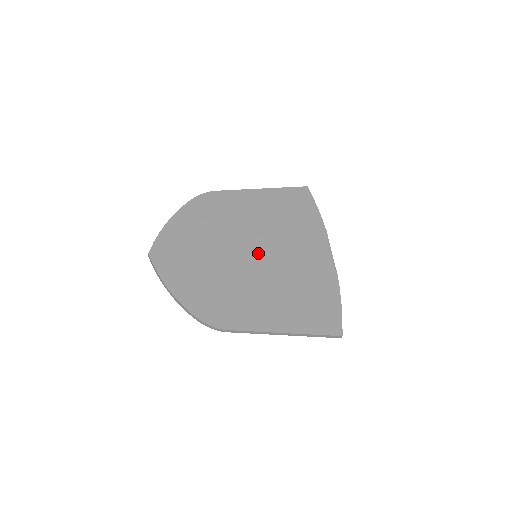
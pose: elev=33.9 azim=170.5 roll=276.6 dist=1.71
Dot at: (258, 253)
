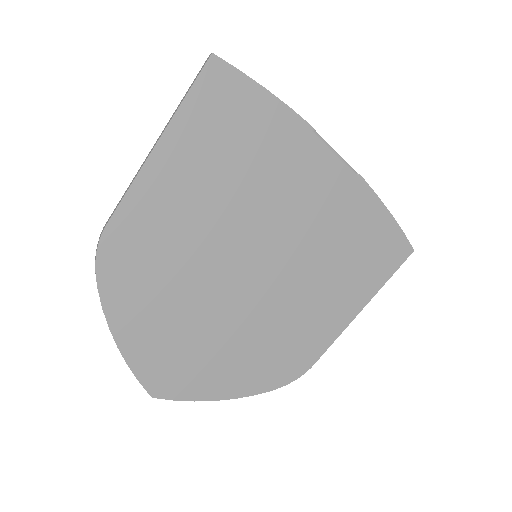
Dot at: (259, 256)
